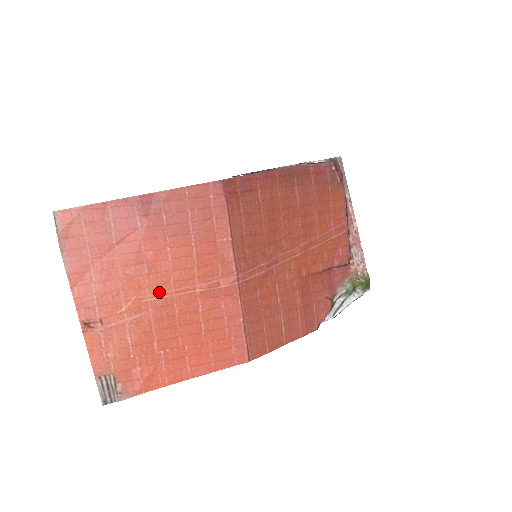
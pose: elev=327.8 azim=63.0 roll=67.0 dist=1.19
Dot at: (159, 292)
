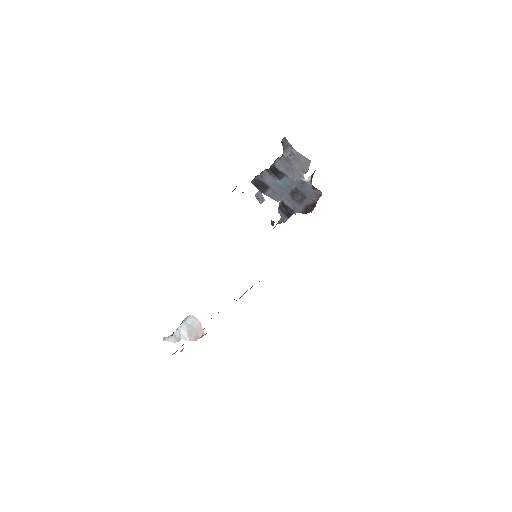
Dot at: occluded
